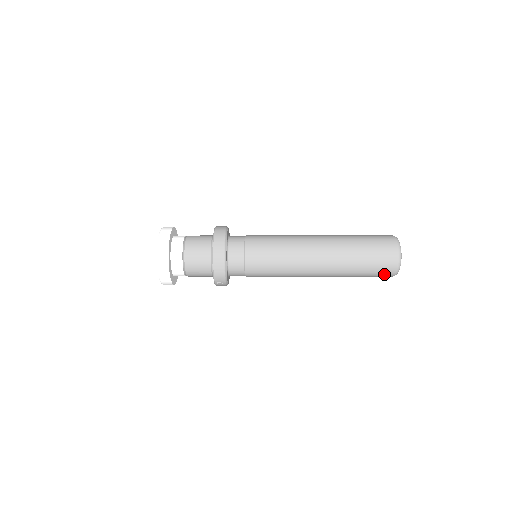
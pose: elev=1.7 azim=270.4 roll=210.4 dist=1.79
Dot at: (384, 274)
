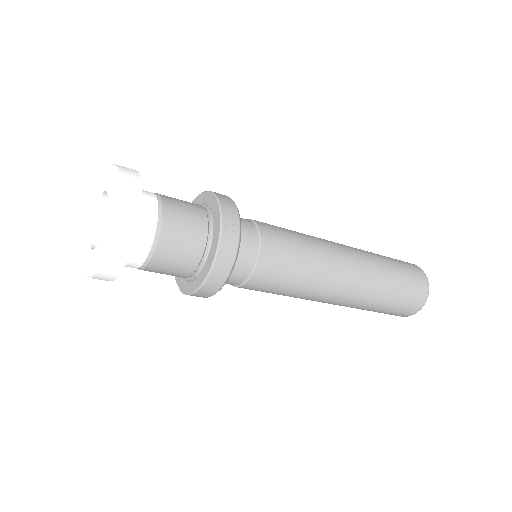
Dot at: (418, 283)
